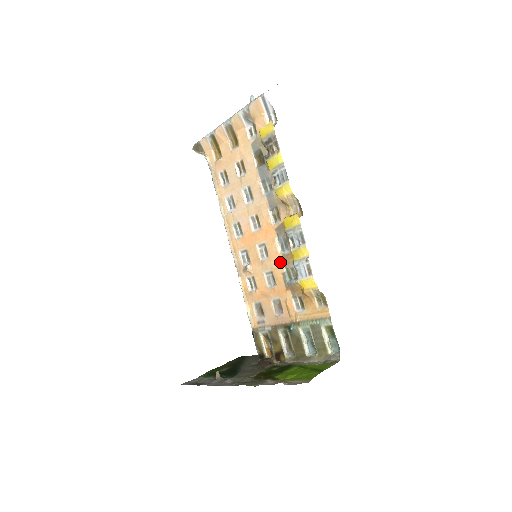
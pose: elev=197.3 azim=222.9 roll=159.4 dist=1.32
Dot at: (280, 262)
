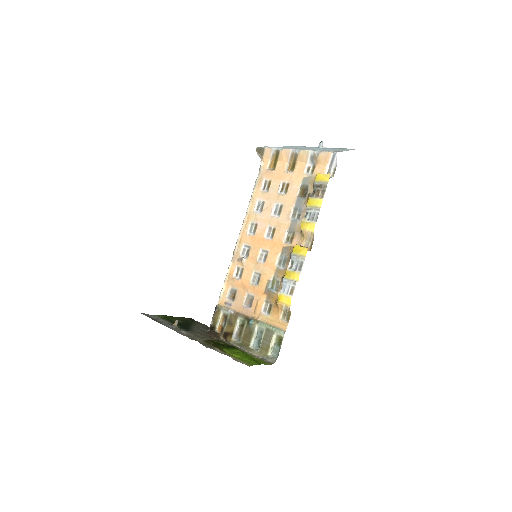
Dot at: (272, 271)
